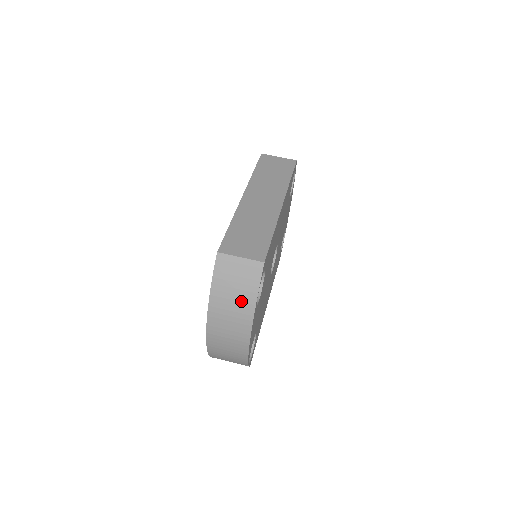
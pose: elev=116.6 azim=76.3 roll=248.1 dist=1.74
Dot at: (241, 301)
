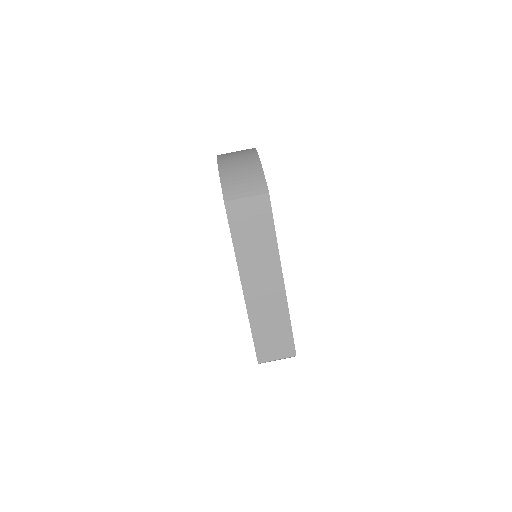
Dot at: occluded
